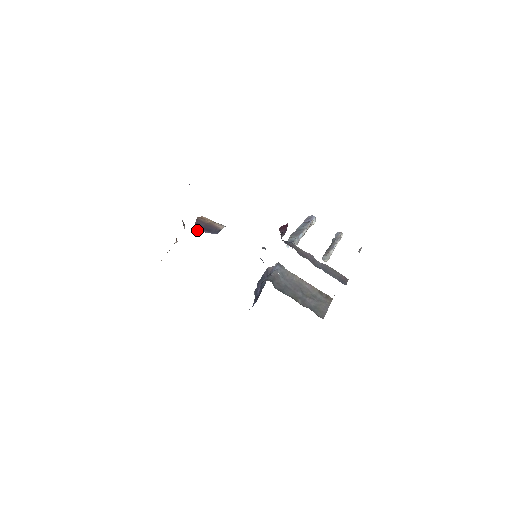
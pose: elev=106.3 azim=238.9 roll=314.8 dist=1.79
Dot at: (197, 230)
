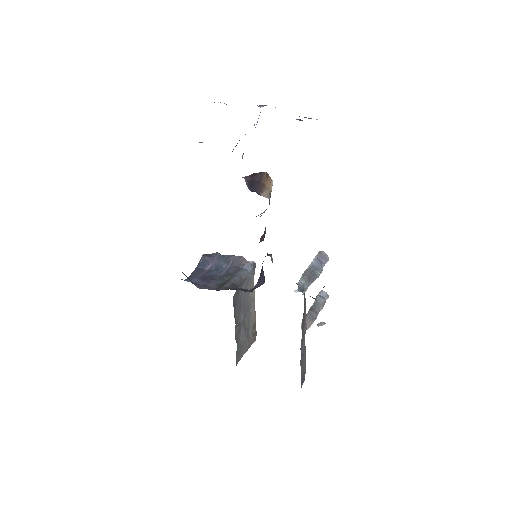
Dot at: (245, 176)
